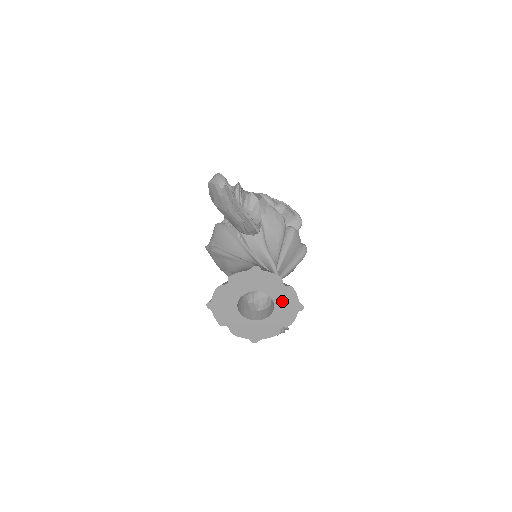
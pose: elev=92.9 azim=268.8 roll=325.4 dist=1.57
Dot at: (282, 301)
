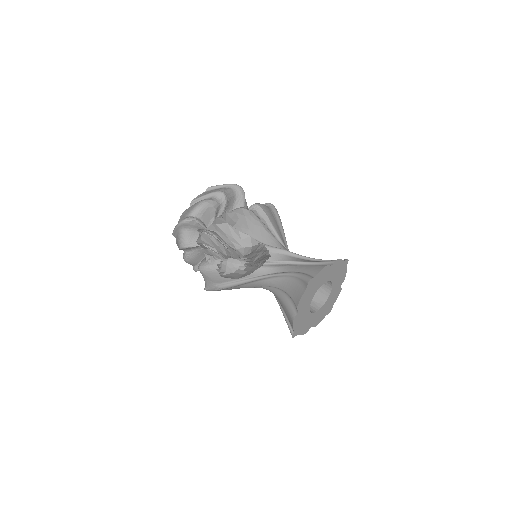
Dot at: (334, 274)
